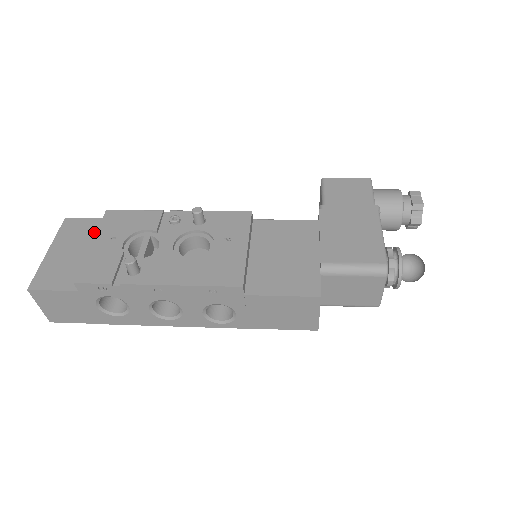
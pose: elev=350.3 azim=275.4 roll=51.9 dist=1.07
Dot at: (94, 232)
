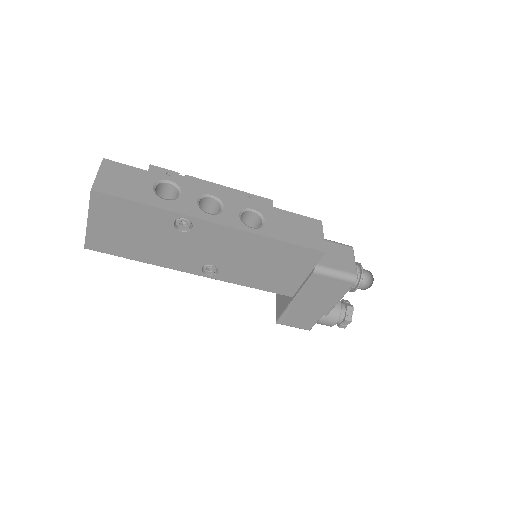
Dot at: occluded
